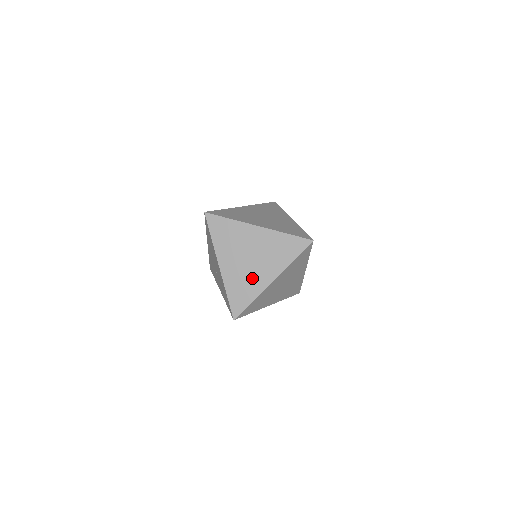
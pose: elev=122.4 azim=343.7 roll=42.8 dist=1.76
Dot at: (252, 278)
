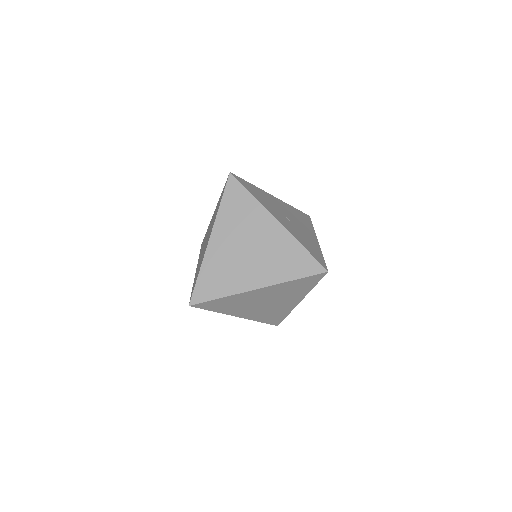
Dot at: (277, 309)
